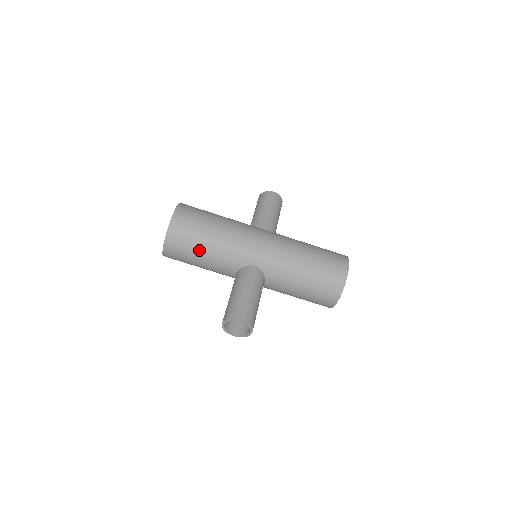
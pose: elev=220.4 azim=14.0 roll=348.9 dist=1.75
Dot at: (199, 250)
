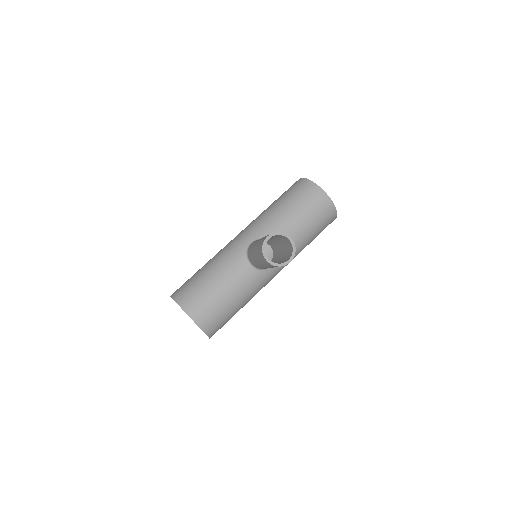
Dot at: (211, 285)
